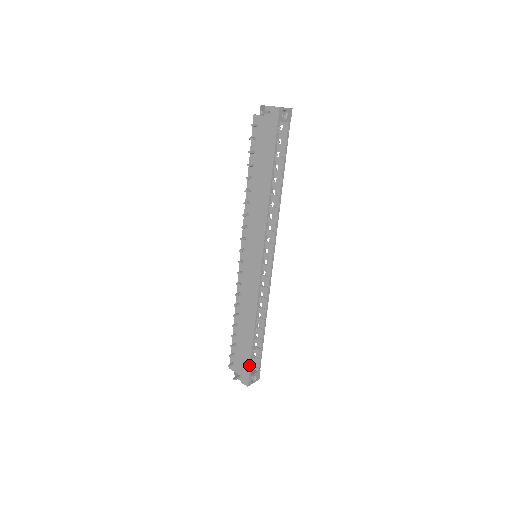
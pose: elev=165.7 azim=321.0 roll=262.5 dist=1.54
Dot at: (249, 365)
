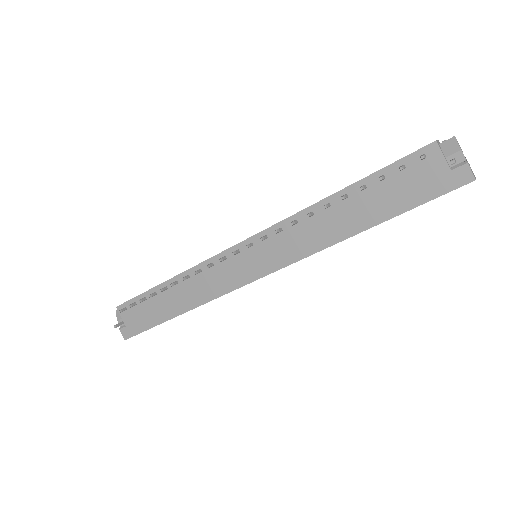
Dot at: (145, 329)
